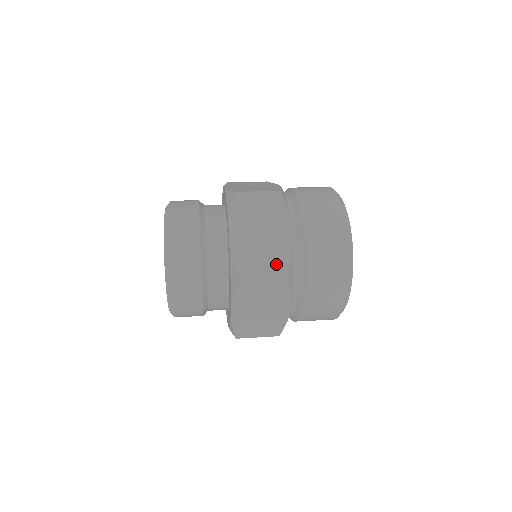
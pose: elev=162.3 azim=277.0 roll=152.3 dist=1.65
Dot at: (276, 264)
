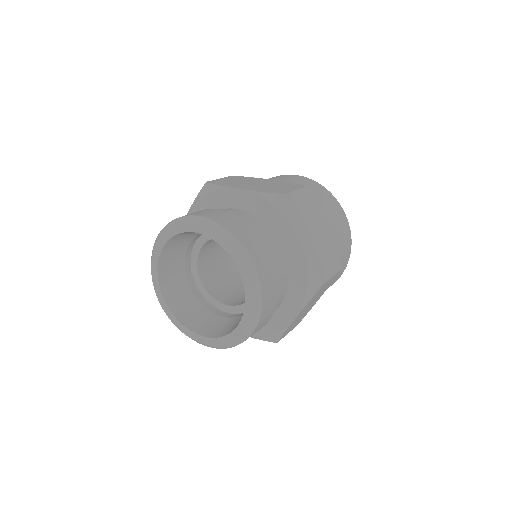
Dot at: (332, 257)
